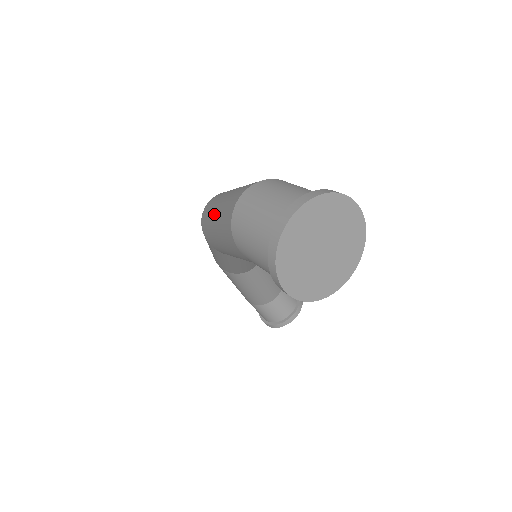
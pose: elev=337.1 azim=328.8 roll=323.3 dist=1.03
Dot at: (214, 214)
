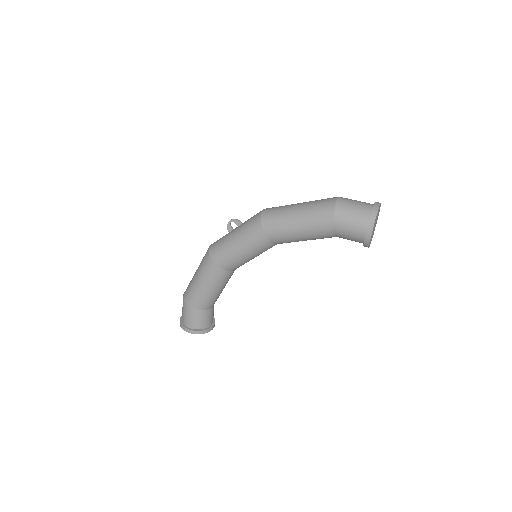
Dot at: (296, 209)
